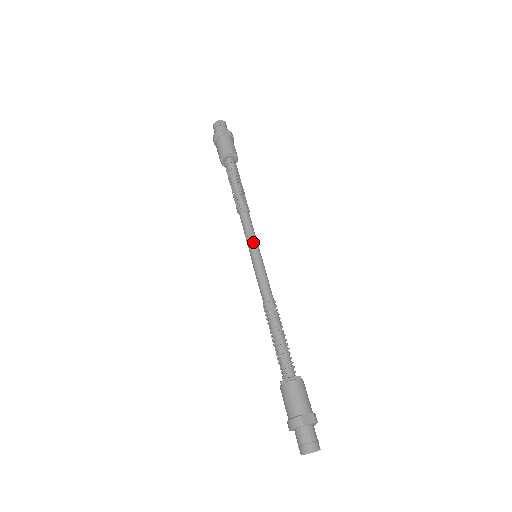
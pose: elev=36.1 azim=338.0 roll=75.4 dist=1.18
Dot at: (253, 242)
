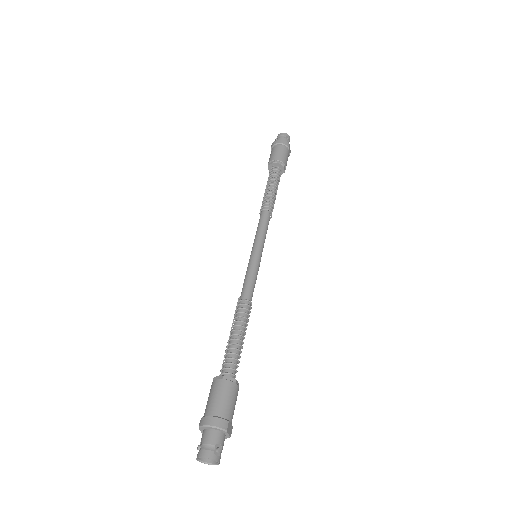
Dot at: (263, 244)
